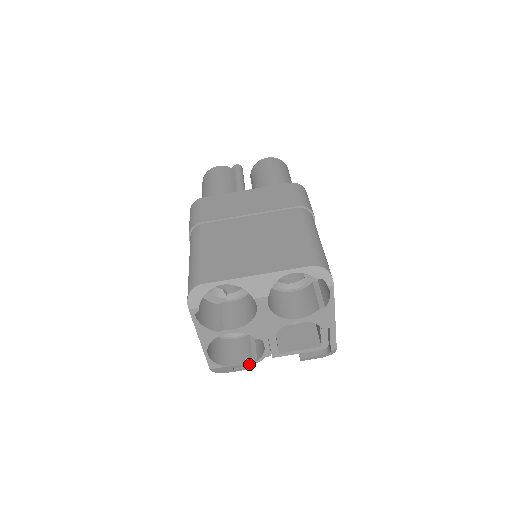
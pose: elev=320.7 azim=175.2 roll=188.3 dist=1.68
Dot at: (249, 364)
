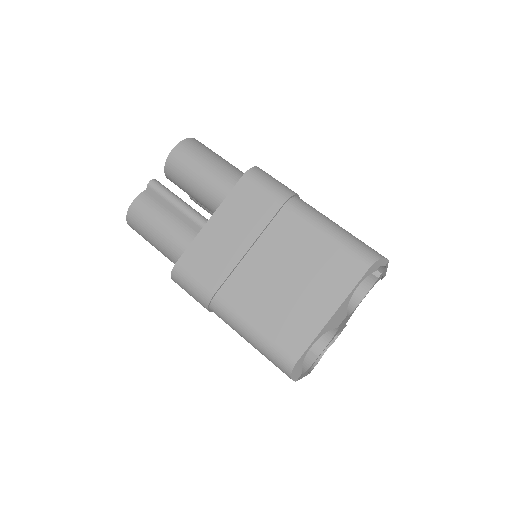
Dot at: (332, 342)
